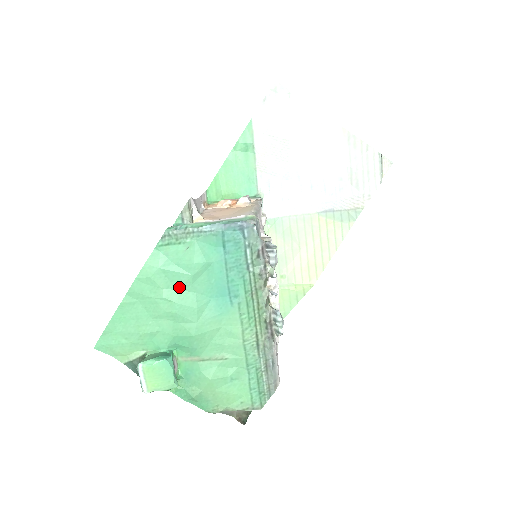
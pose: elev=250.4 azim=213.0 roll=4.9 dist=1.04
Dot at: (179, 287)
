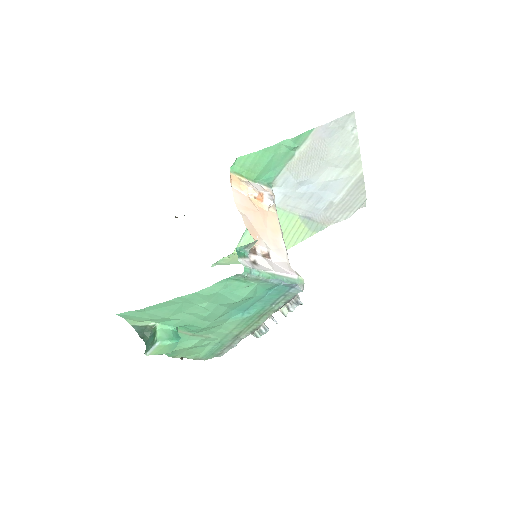
Dot at: (221, 304)
